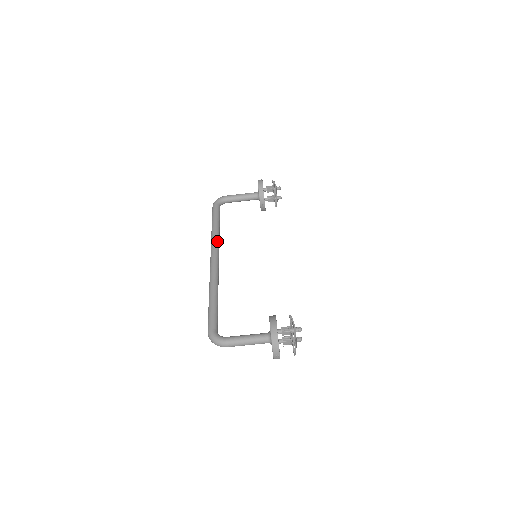
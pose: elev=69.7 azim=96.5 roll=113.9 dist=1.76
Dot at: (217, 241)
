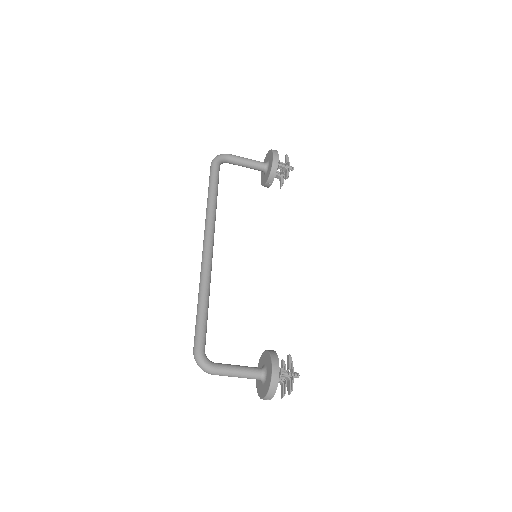
Dot at: (214, 221)
